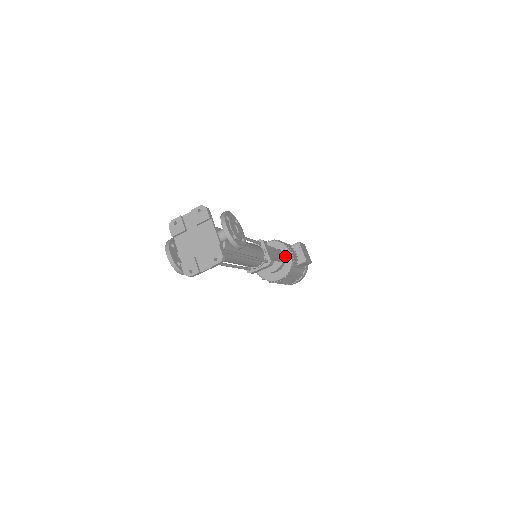
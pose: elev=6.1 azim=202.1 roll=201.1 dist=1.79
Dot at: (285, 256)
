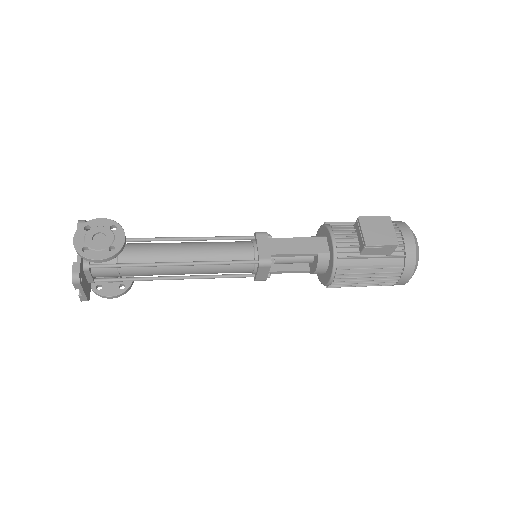
Dot at: (329, 245)
